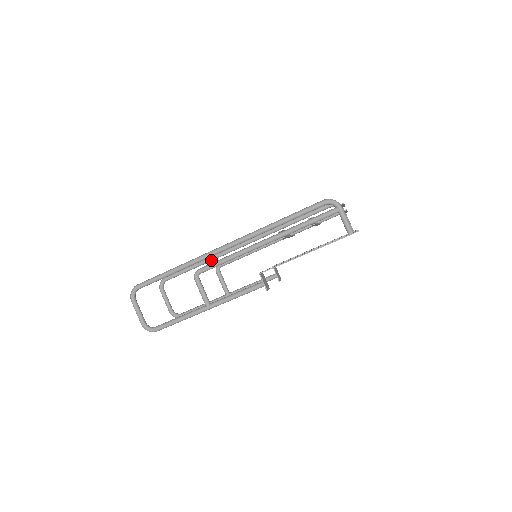
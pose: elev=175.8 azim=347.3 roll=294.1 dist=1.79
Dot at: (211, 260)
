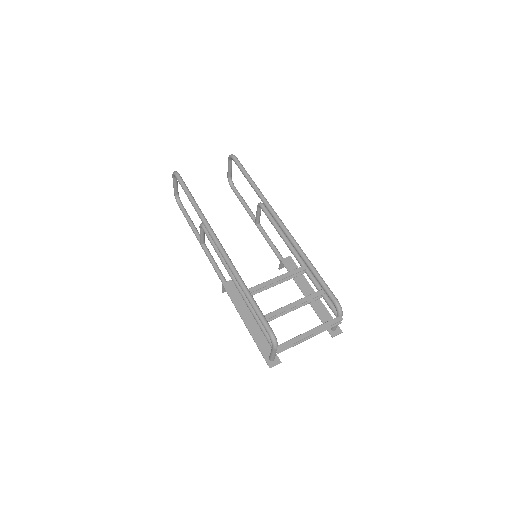
Dot at: (259, 196)
